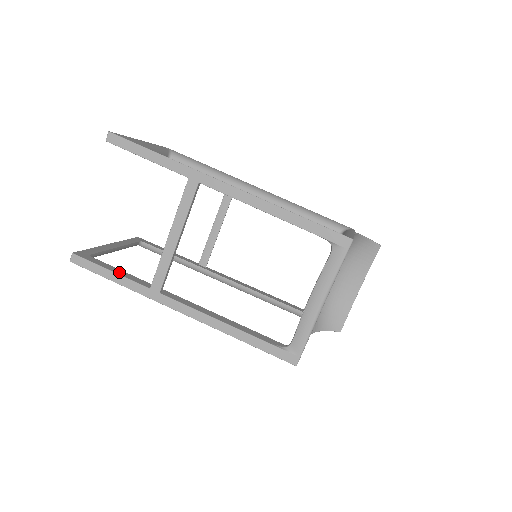
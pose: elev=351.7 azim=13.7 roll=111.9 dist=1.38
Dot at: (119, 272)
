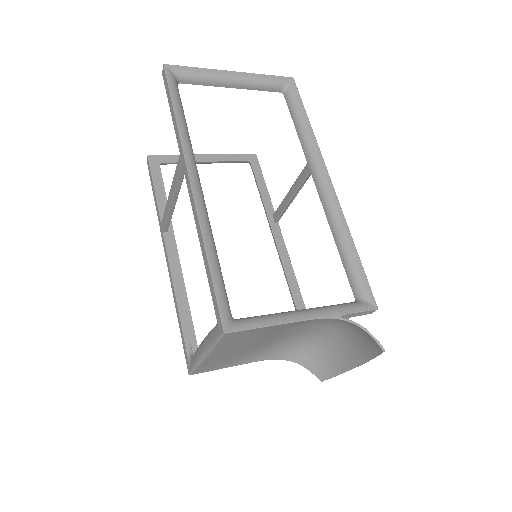
Dot at: (159, 193)
